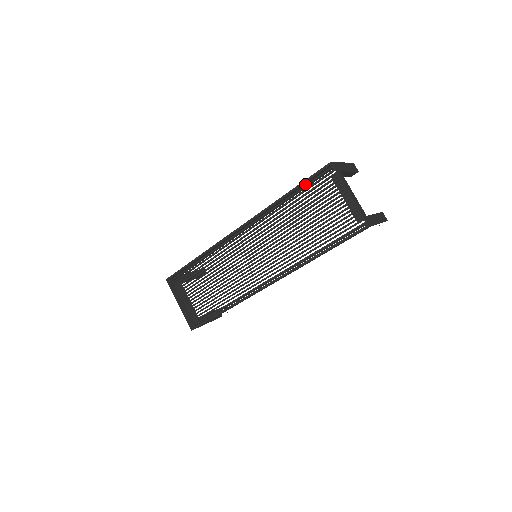
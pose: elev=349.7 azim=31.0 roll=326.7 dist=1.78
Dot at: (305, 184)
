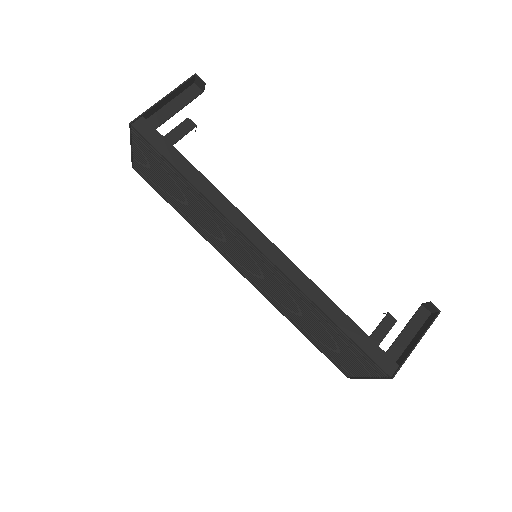
Dot at: (359, 336)
